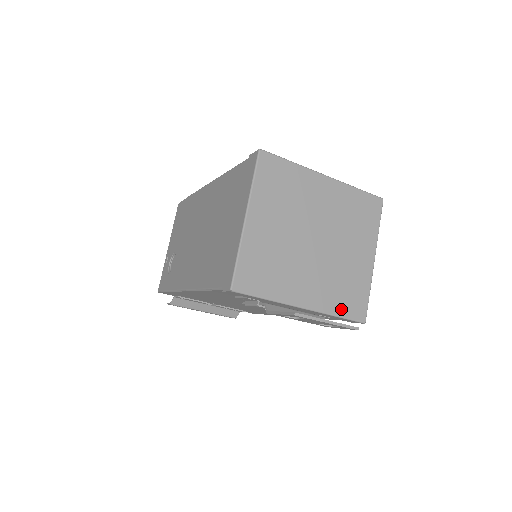
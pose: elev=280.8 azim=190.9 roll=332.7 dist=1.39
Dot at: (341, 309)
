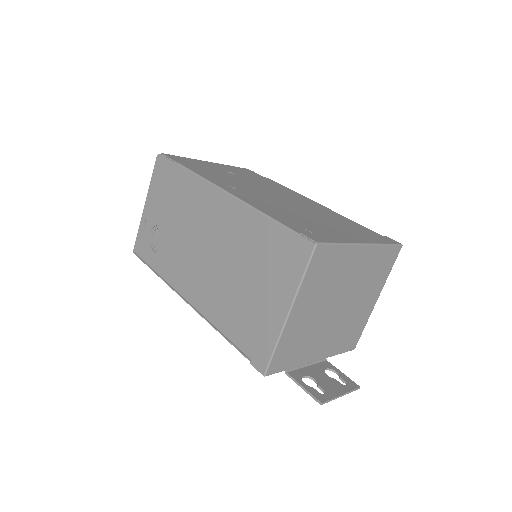
Dot at: (341, 349)
